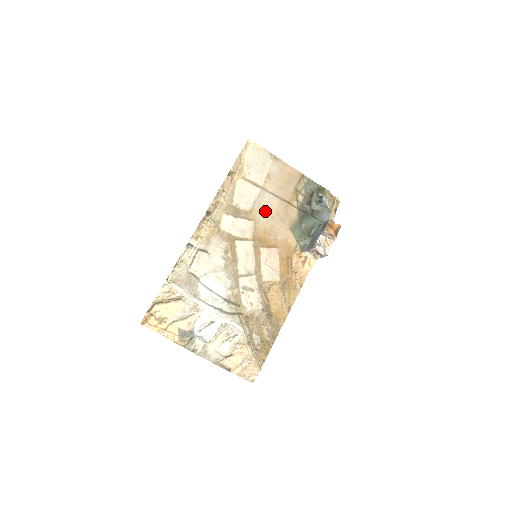
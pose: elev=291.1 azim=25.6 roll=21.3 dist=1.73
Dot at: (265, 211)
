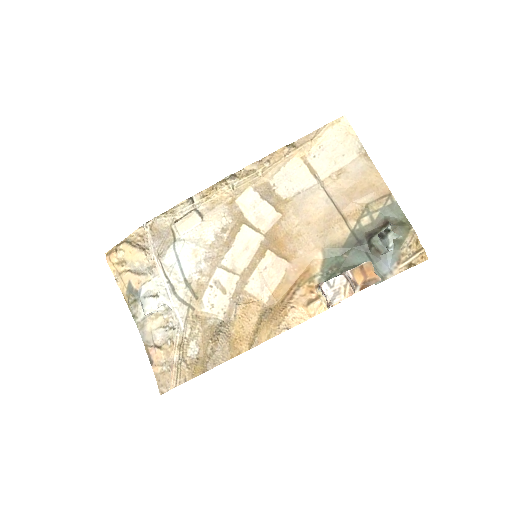
Dot at: (304, 211)
